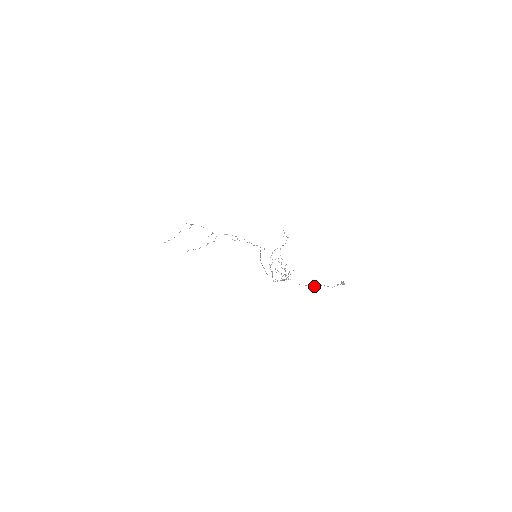
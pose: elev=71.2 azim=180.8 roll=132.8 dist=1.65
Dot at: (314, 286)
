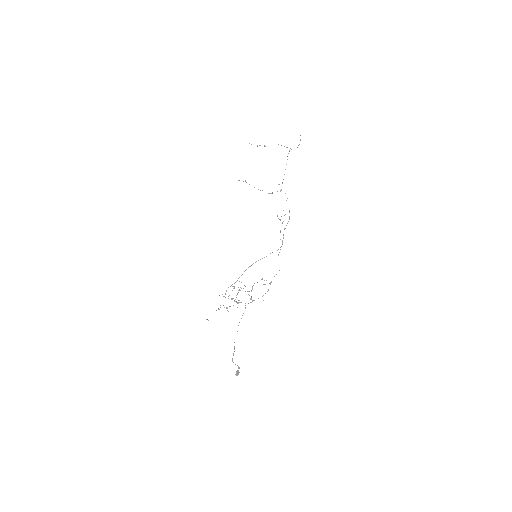
Dot at: occluded
